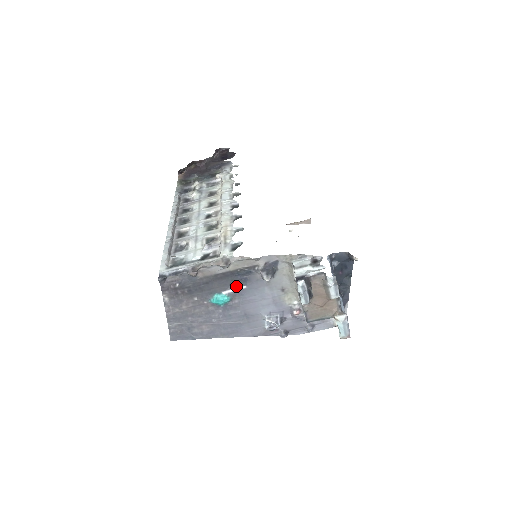
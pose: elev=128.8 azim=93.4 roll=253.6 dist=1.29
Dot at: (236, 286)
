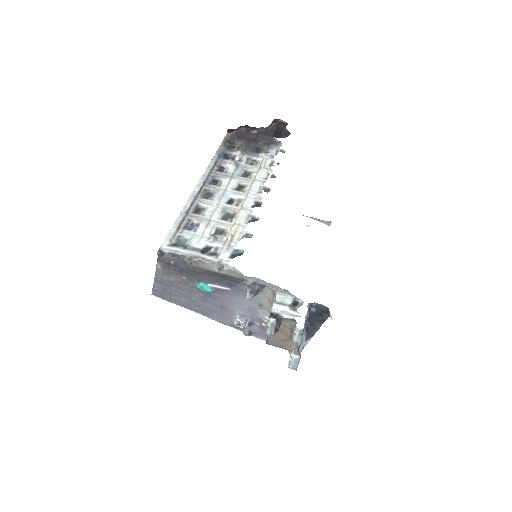
Dot at: (222, 285)
